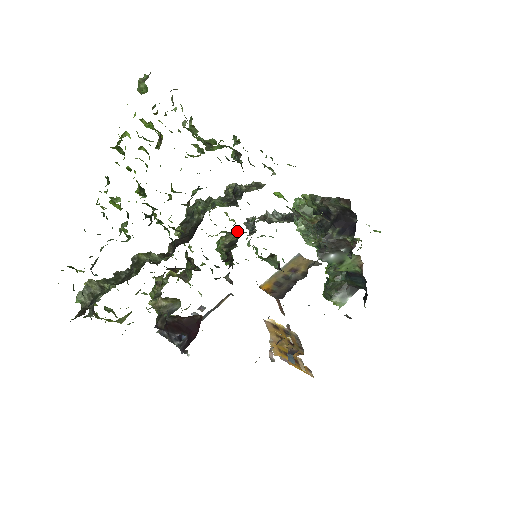
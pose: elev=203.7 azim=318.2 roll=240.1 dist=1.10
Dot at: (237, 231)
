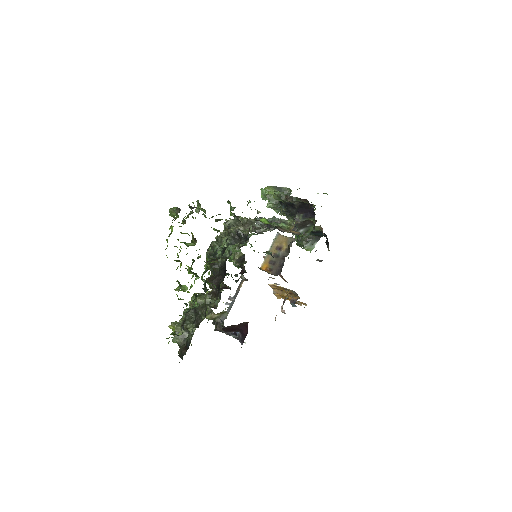
Dot at: occluded
